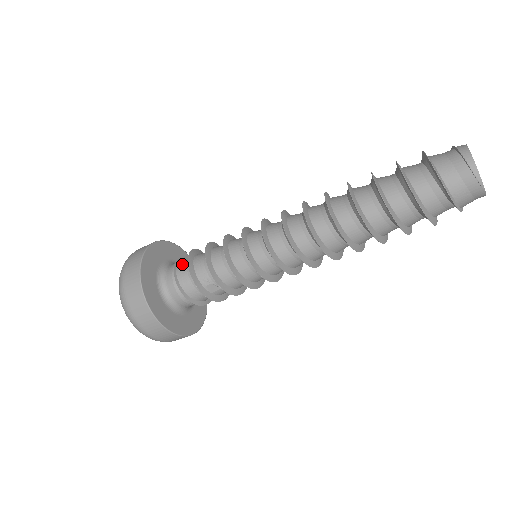
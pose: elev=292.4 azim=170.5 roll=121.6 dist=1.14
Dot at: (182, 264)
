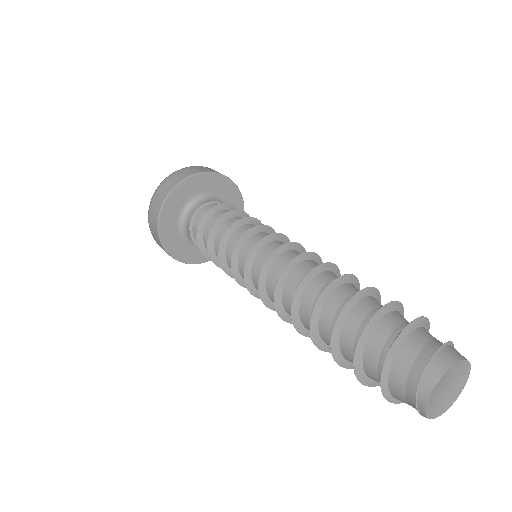
Dot at: (197, 224)
